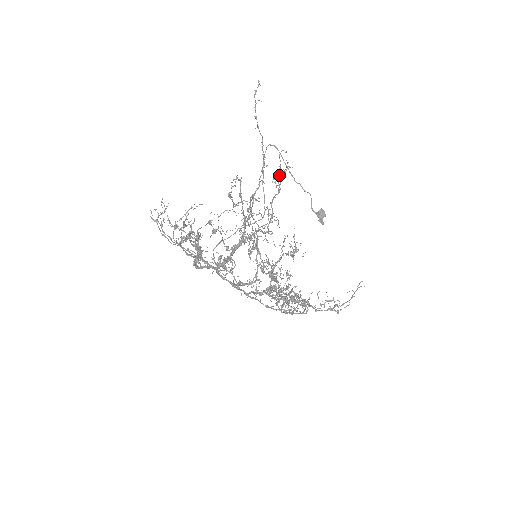
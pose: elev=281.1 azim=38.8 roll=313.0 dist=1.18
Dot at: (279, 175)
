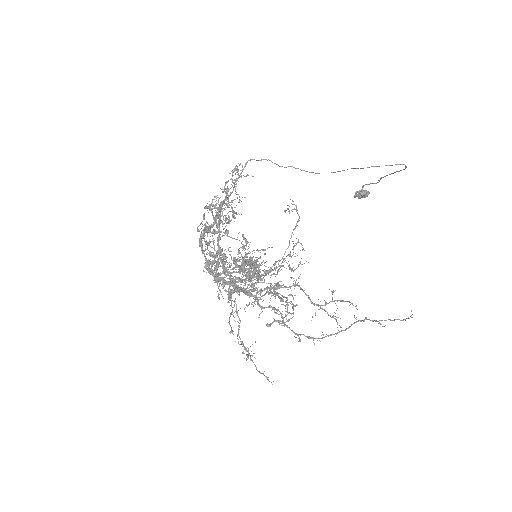
Dot at: occluded
